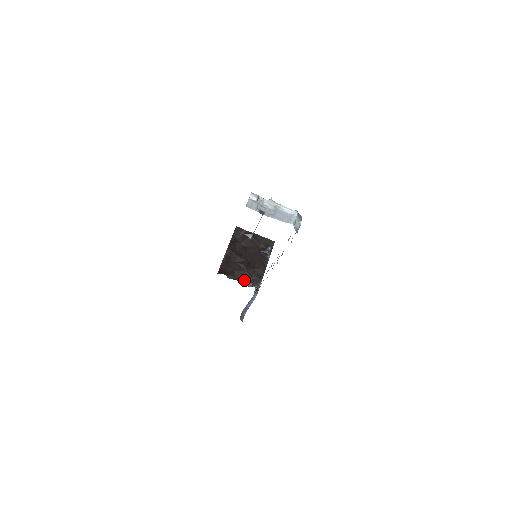
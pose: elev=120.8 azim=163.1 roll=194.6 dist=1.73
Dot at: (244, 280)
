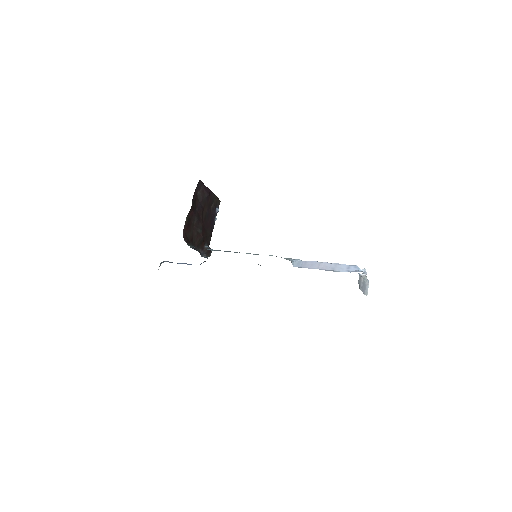
Dot at: (199, 248)
